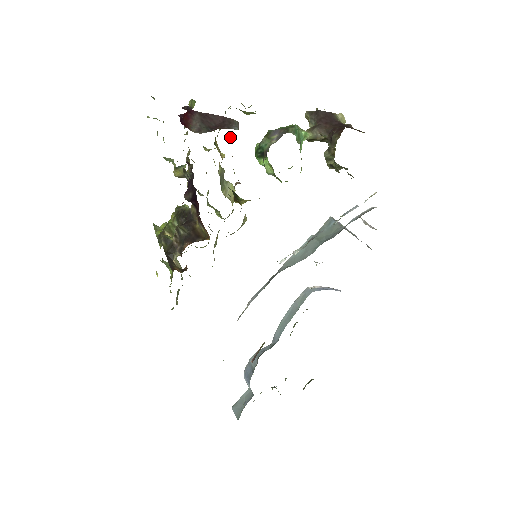
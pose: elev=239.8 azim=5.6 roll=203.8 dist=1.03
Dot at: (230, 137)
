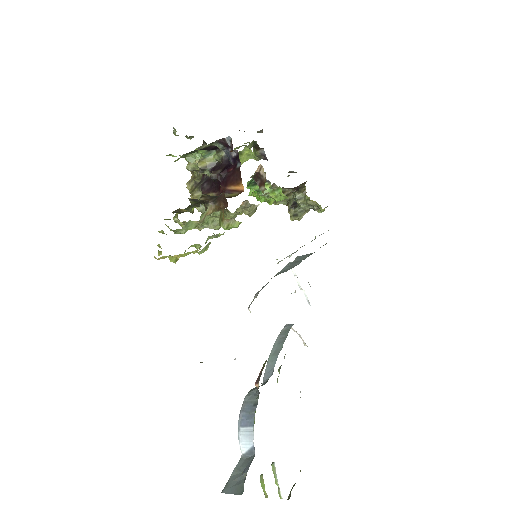
Dot at: (249, 145)
